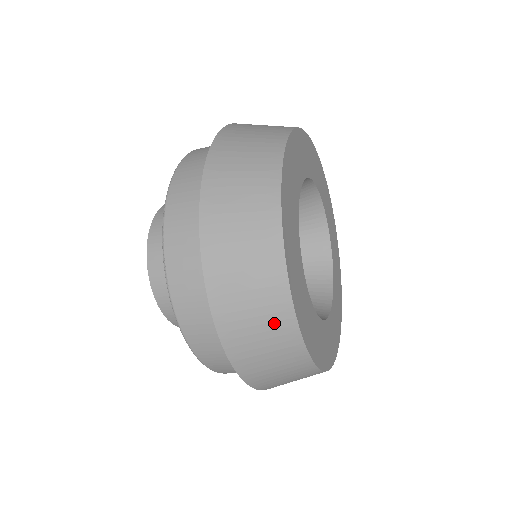
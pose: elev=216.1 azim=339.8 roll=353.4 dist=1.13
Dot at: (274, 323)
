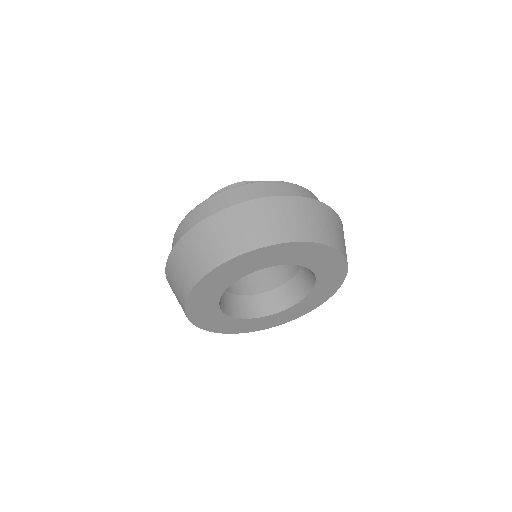
Dot at: occluded
